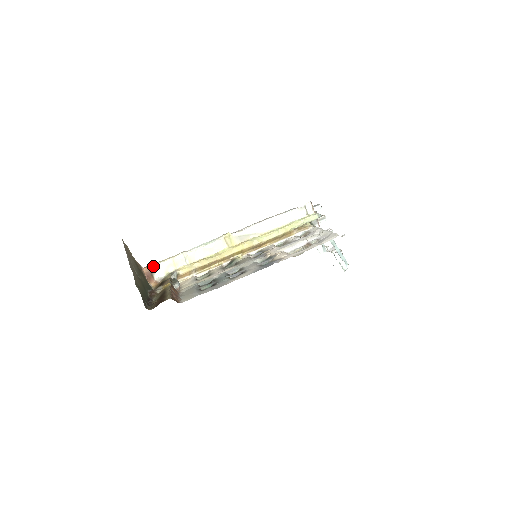
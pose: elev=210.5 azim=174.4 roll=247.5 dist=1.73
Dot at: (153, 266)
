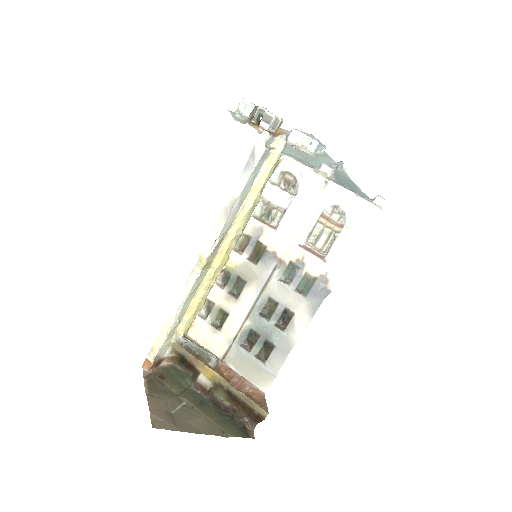
Dot at: (154, 358)
